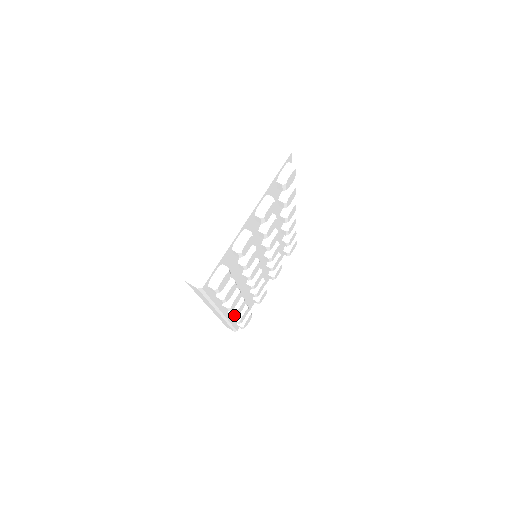
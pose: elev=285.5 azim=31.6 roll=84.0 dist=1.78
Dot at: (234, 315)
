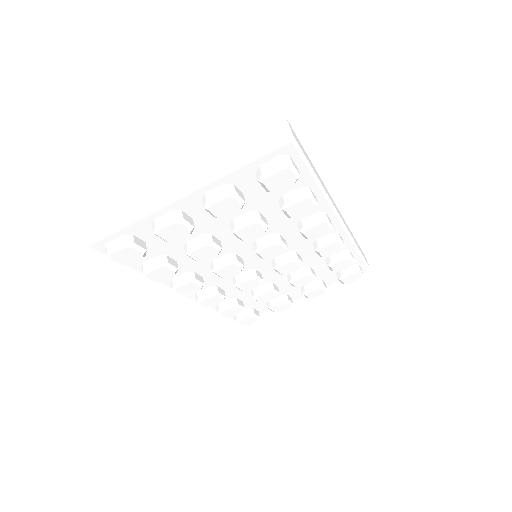
Dot at: (199, 303)
